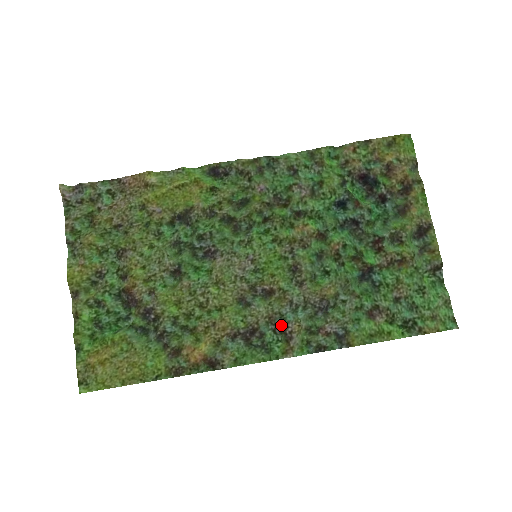
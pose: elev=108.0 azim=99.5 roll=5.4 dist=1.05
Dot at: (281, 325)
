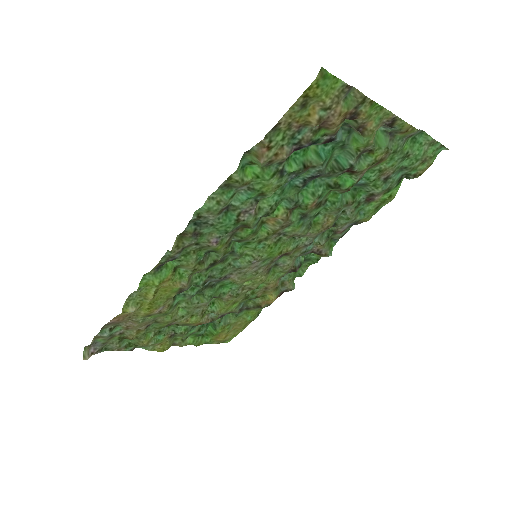
Dot at: (307, 253)
